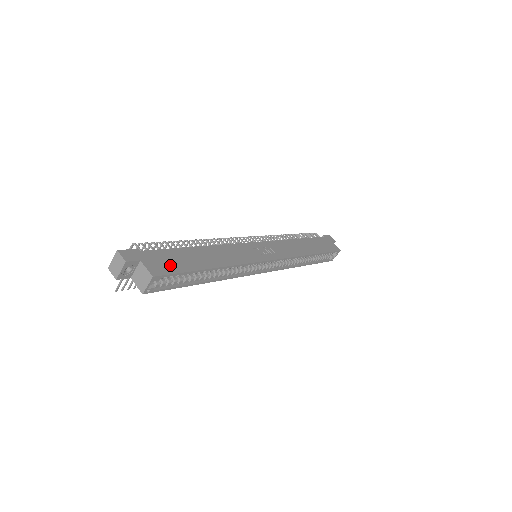
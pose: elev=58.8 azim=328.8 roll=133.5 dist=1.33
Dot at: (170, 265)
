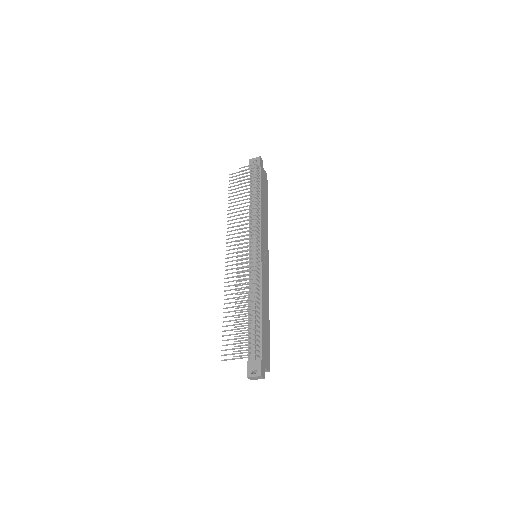
Dot at: (267, 351)
